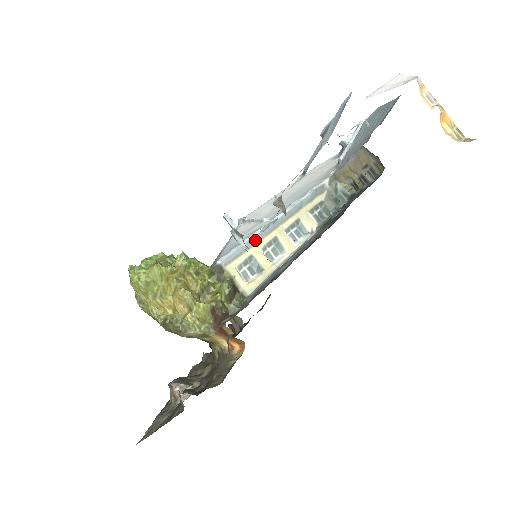
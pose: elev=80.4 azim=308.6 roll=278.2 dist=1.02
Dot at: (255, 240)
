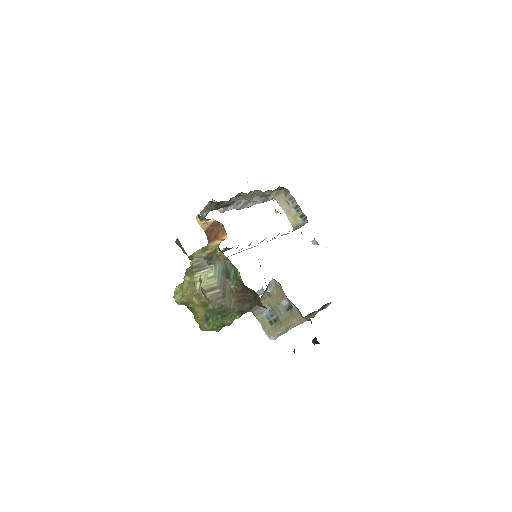
Dot at: occluded
